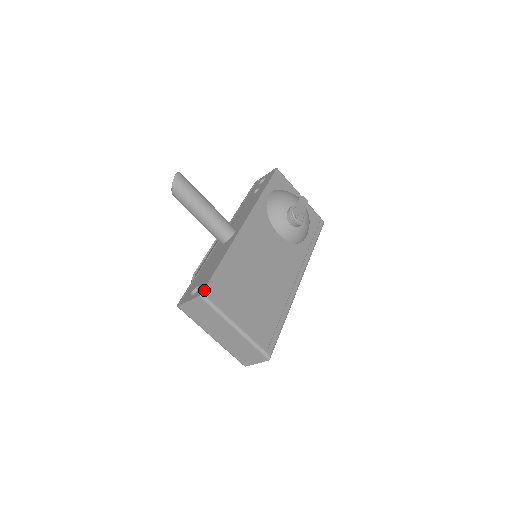
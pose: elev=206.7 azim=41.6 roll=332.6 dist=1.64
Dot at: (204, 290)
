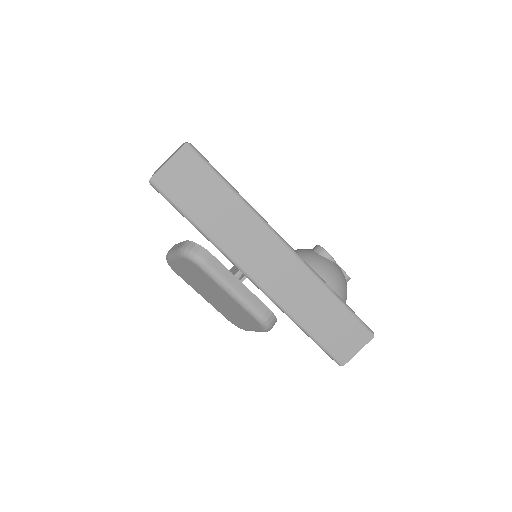
Dot at: occluded
